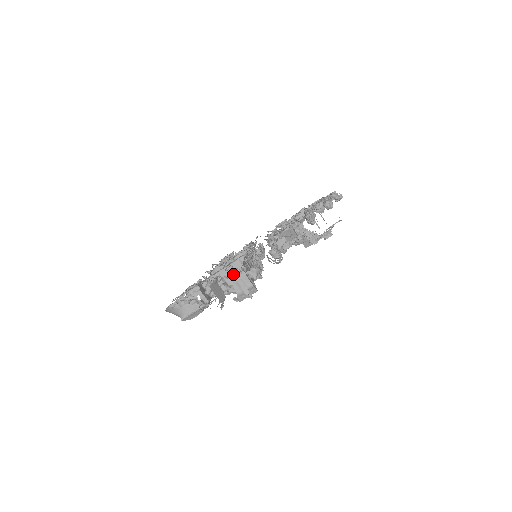
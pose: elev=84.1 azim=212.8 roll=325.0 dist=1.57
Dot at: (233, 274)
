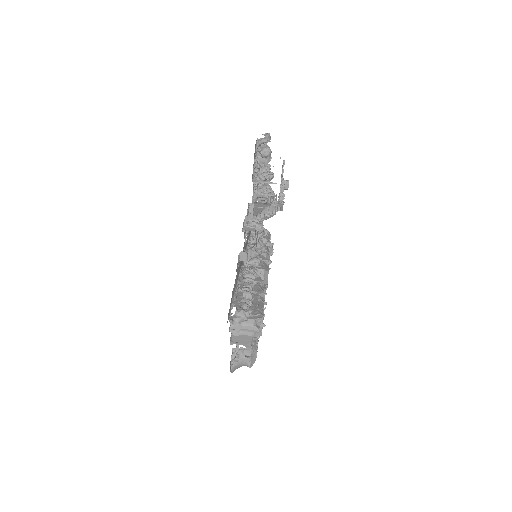
Dot at: (232, 327)
